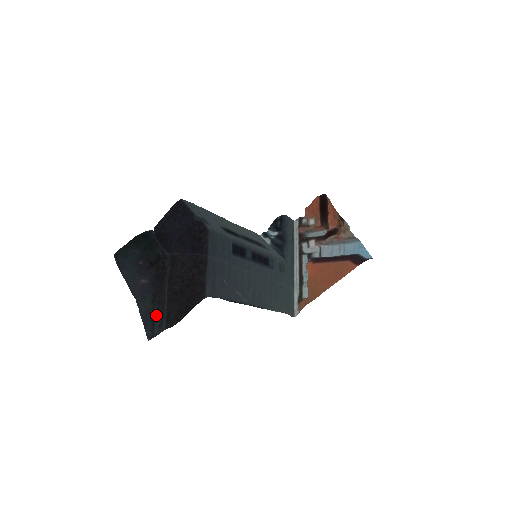
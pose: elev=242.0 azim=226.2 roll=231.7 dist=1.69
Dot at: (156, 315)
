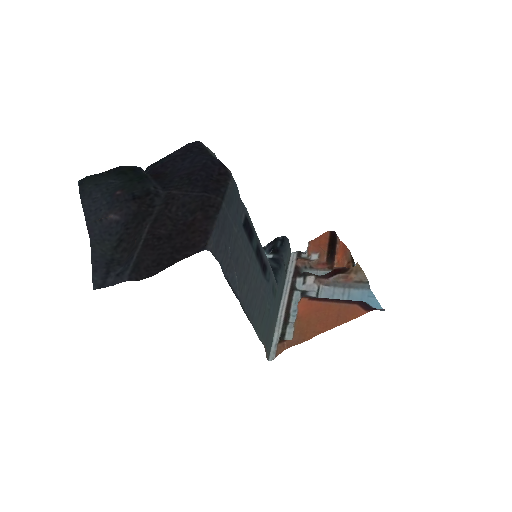
Dot at: (116, 263)
